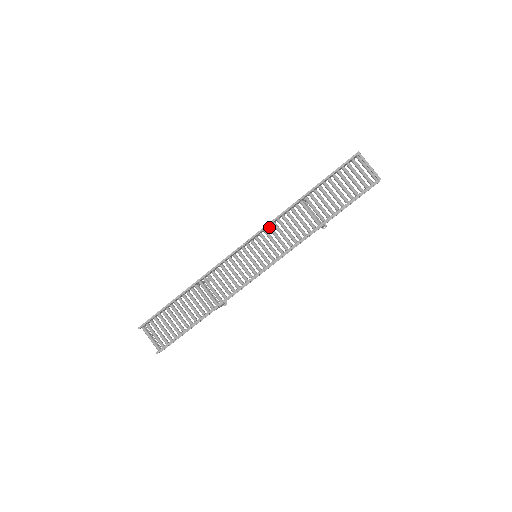
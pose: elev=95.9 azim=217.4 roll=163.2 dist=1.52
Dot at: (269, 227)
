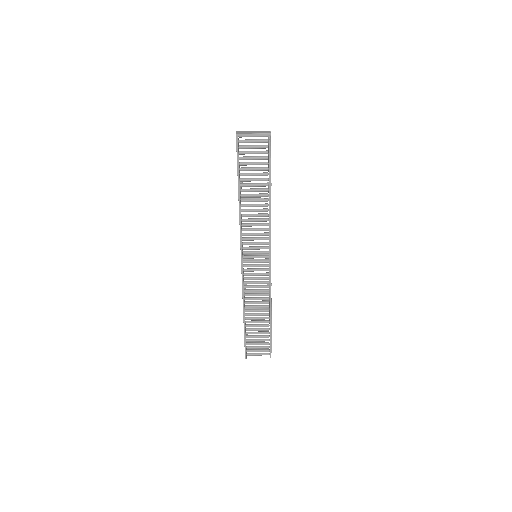
Dot at: (243, 235)
